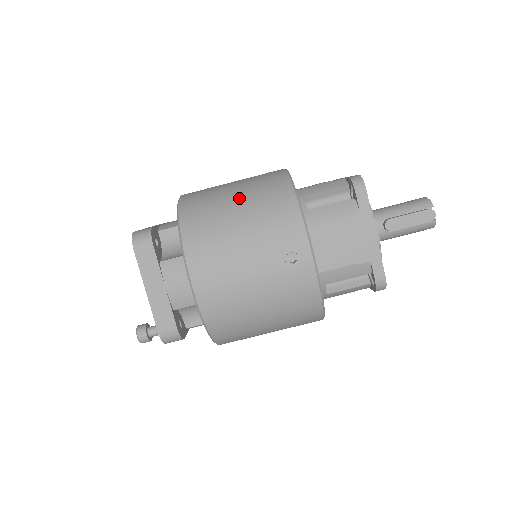
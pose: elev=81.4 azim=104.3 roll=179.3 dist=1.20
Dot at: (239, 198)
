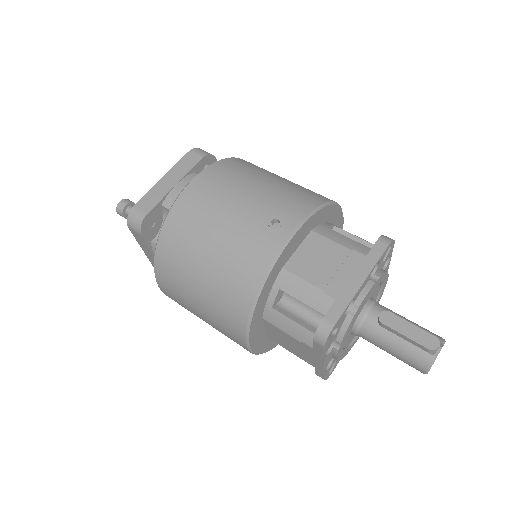
Dot at: (288, 180)
